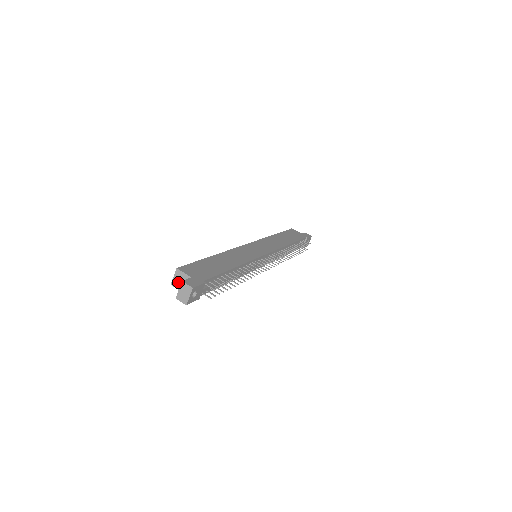
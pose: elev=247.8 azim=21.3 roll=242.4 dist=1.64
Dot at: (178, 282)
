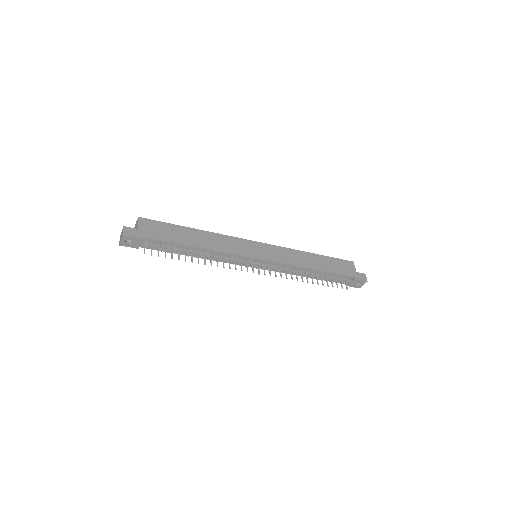
Dot at: occluded
